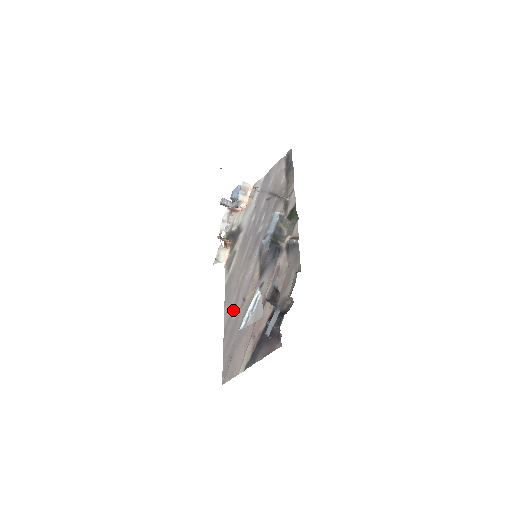
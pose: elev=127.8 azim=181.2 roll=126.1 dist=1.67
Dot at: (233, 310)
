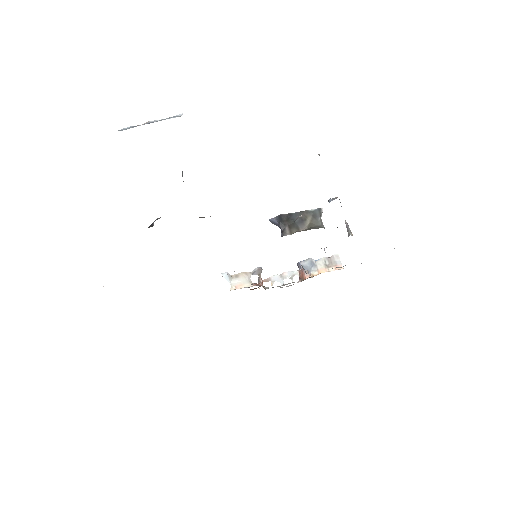
Dot at: occluded
